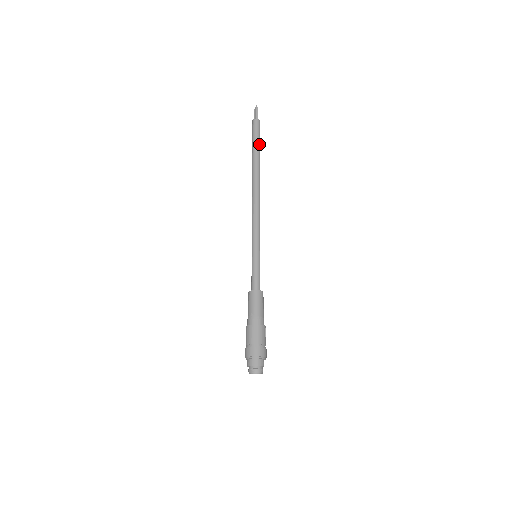
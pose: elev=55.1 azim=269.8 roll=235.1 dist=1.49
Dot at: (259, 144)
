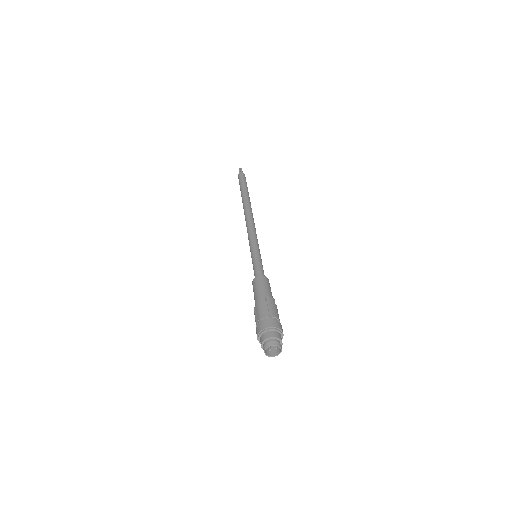
Dot at: (247, 188)
